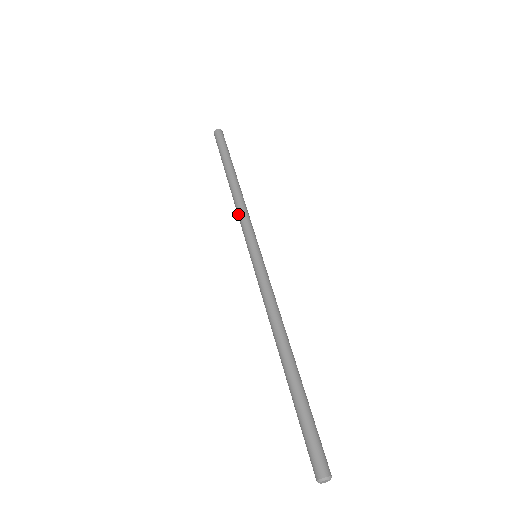
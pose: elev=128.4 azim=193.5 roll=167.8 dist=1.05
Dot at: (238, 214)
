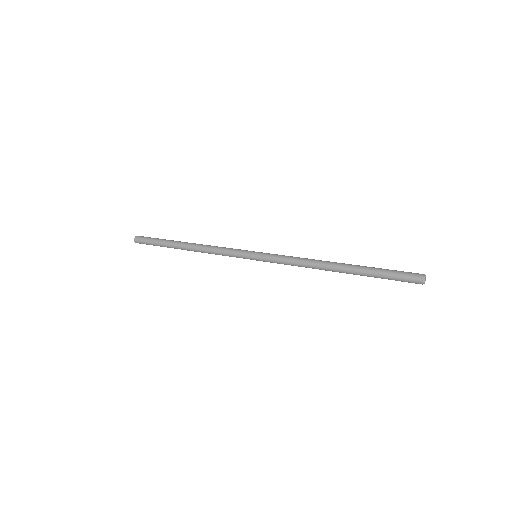
Dot at: (216, 250)
